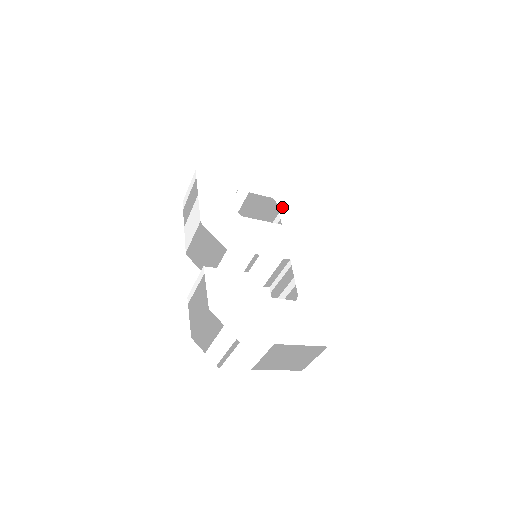
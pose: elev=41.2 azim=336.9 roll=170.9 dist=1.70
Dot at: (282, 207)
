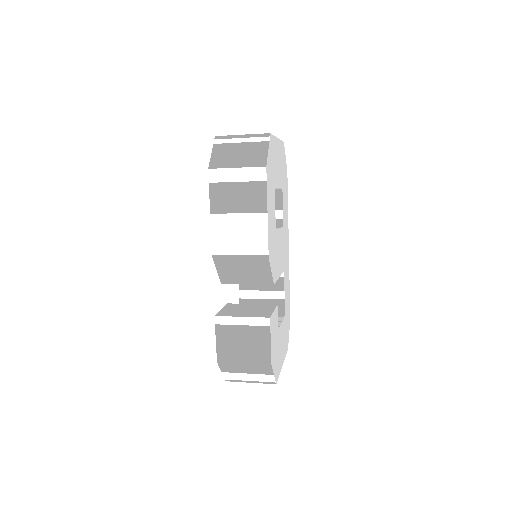
Dot at: occluded
